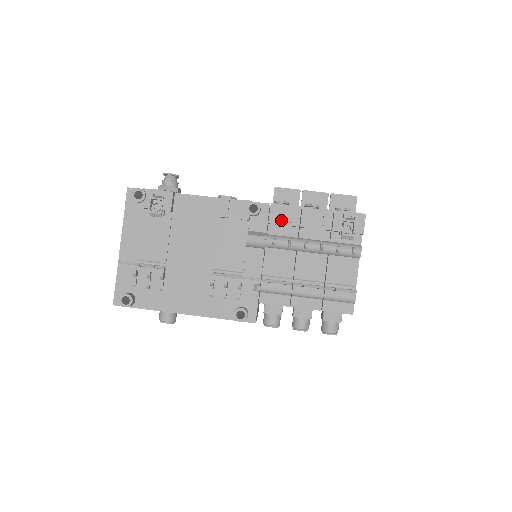
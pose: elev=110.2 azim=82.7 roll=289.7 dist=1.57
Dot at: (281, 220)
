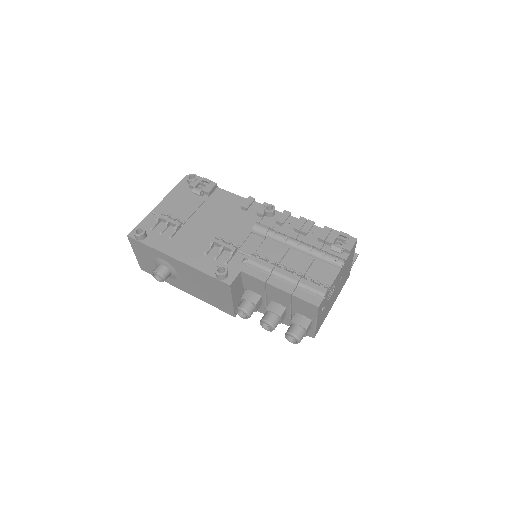
Dot at: (287, 225)
